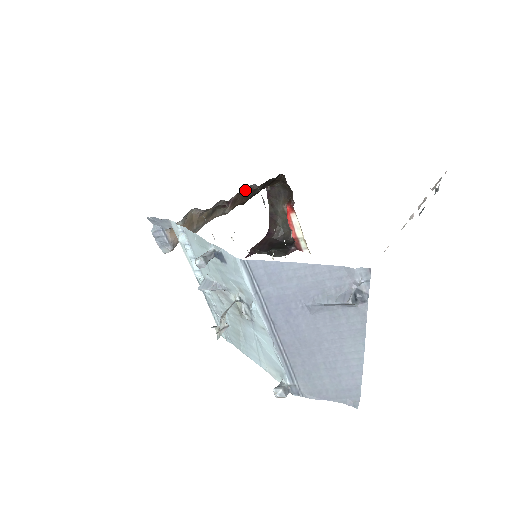
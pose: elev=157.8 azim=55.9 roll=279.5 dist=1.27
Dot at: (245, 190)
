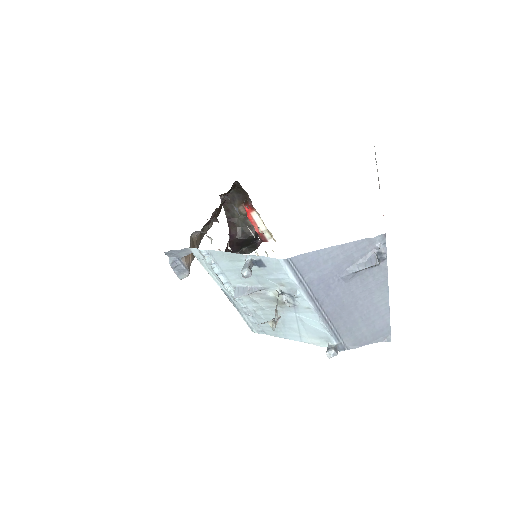
Dot at: (220, 204)
